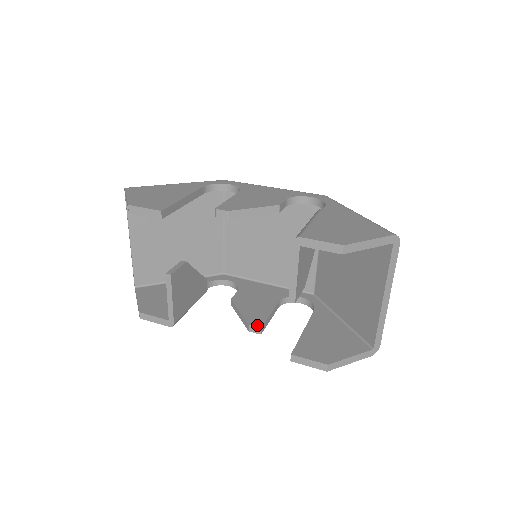
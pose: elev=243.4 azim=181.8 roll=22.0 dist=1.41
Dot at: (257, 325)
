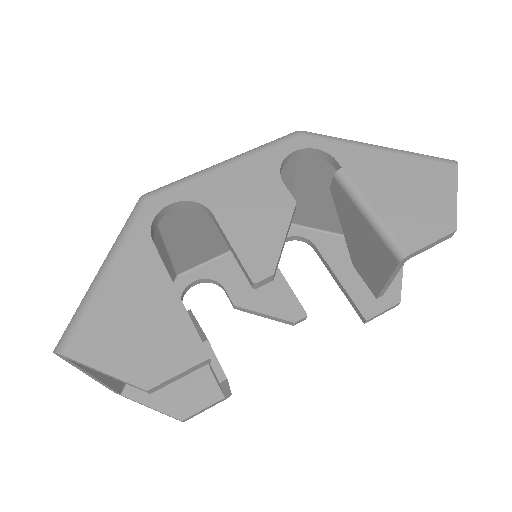
Dot at: (301, 316)
